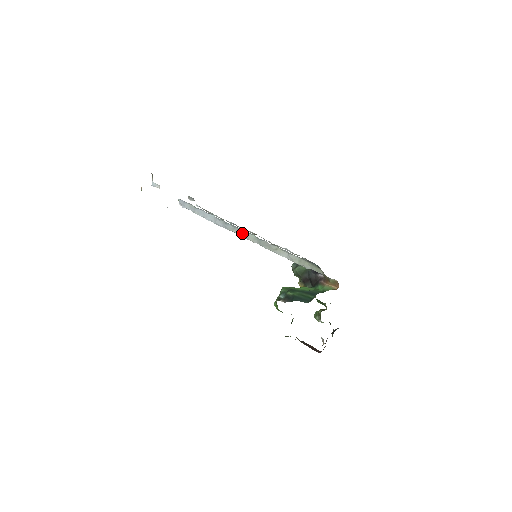
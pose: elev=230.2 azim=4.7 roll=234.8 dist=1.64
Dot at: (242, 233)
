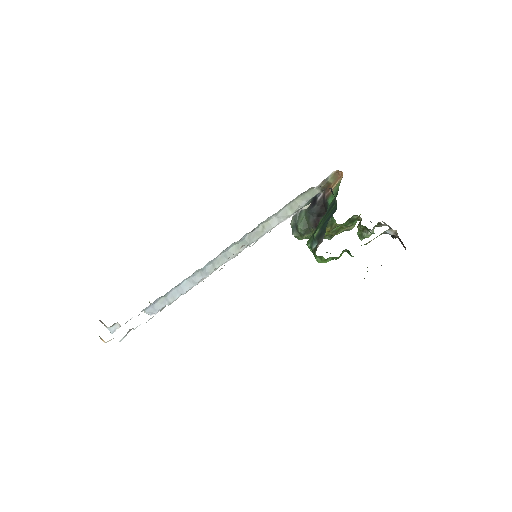
Dot at: (224, 258)
